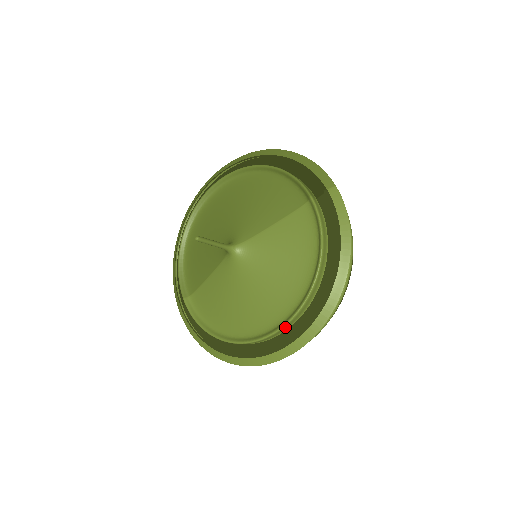
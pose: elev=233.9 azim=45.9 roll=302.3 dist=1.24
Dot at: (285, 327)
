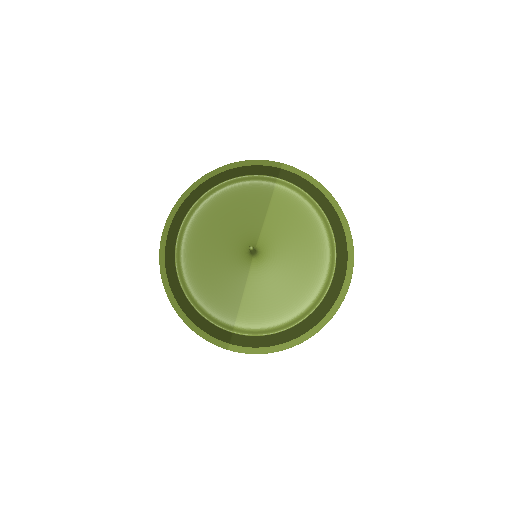
Dot at: (334, 270)
